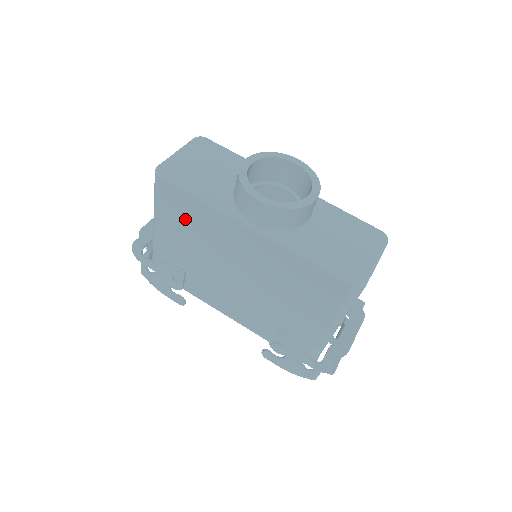
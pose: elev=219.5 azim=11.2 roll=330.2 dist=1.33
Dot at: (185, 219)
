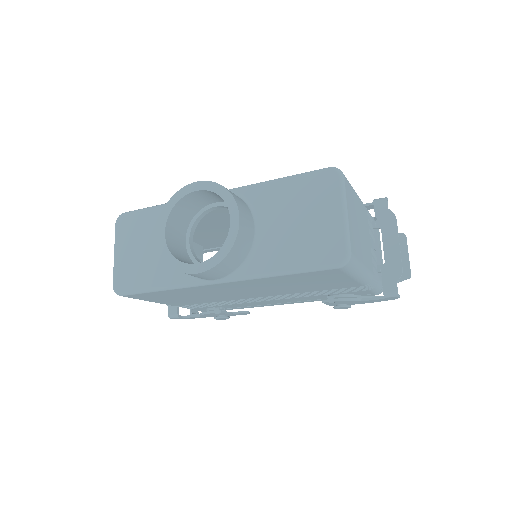
Dot at: (173, 297)
